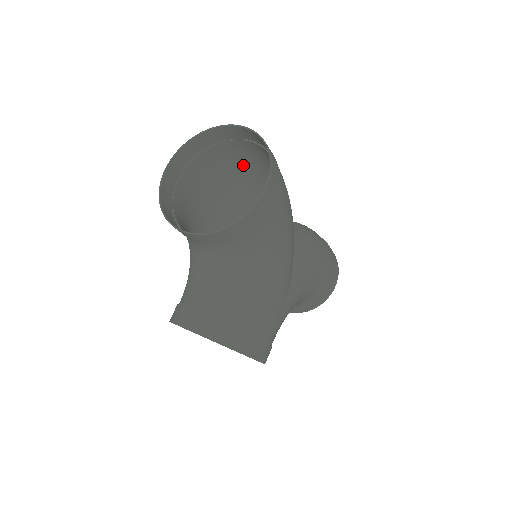
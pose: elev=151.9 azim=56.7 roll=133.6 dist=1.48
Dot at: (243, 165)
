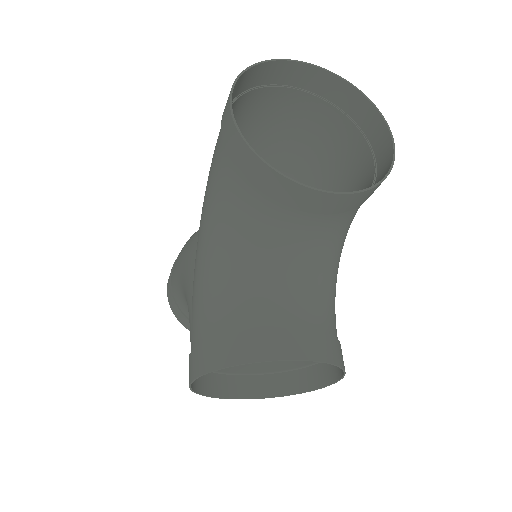
Dot at: (256, 128)
